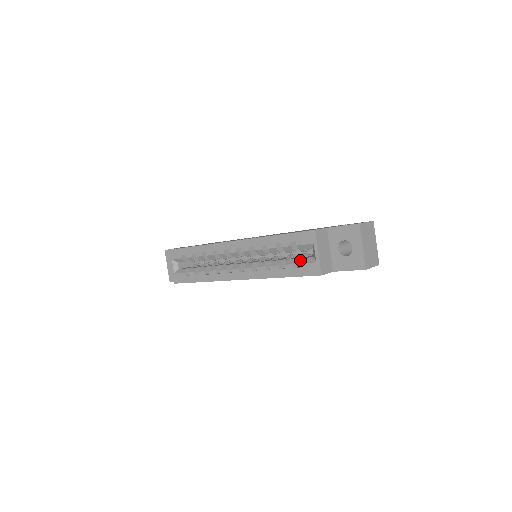
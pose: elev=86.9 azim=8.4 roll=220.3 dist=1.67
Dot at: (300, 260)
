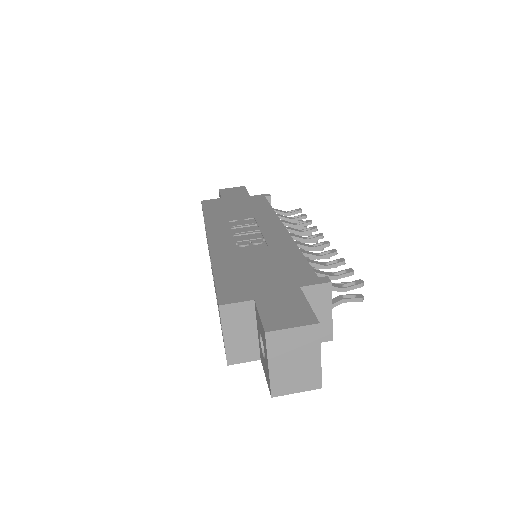
Dot at: occluded
